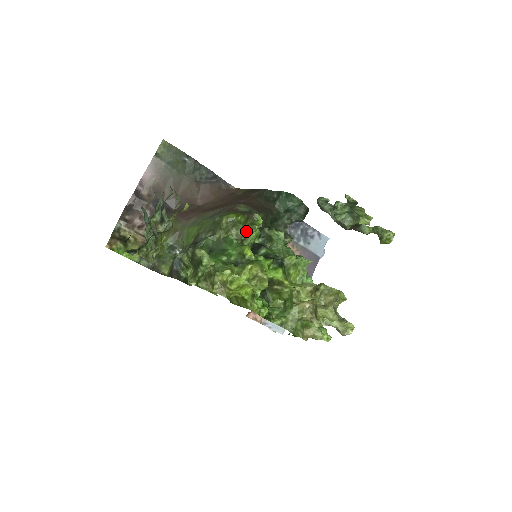
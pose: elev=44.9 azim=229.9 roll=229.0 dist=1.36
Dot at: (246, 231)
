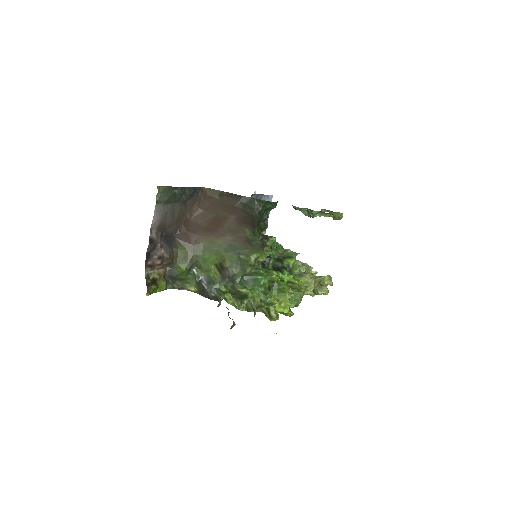
Dot at: (263, 257)
